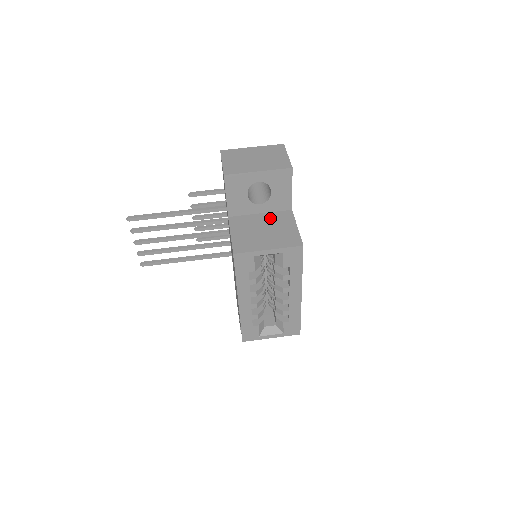
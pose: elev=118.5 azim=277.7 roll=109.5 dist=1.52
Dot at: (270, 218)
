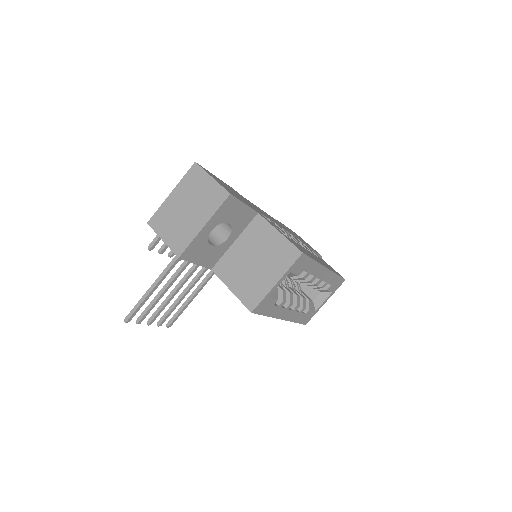
Dot at: (247, 241)
